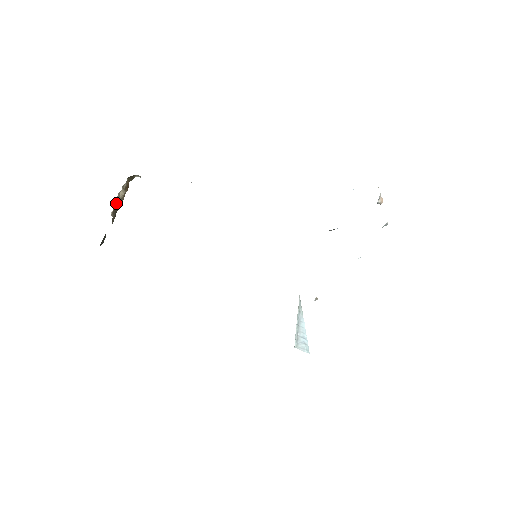
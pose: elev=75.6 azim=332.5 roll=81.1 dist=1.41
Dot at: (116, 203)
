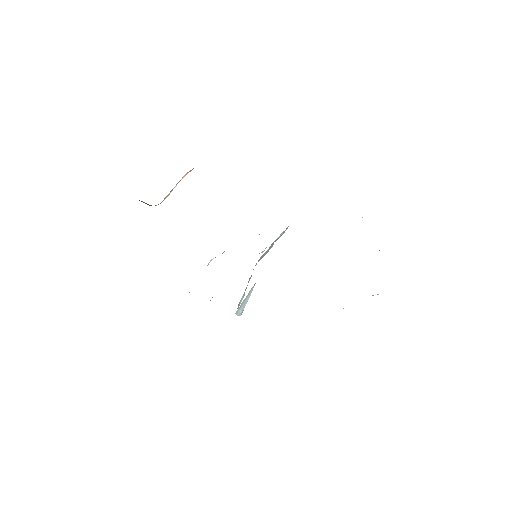
Dot at: occluded
